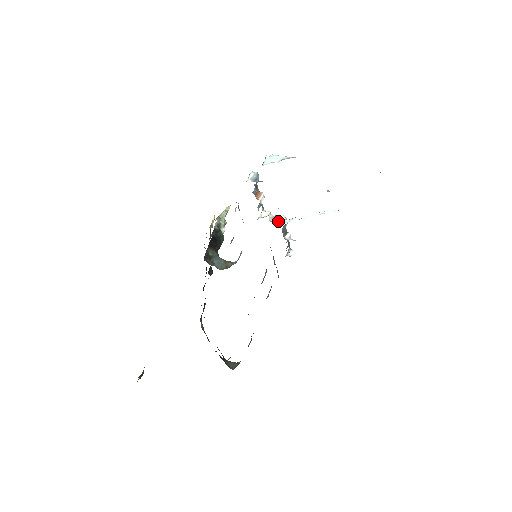
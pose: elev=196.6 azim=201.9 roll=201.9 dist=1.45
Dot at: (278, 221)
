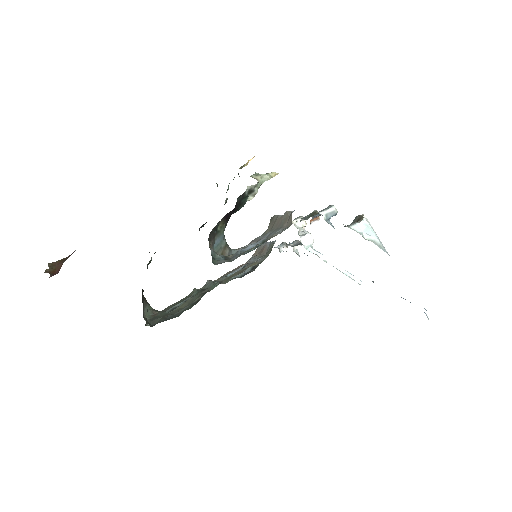
Dot at: (305, 241)
